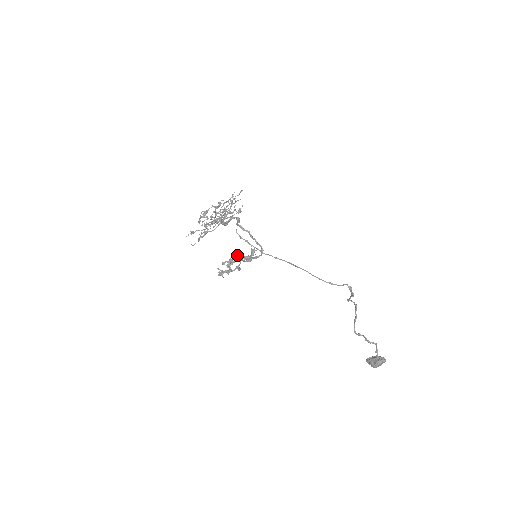
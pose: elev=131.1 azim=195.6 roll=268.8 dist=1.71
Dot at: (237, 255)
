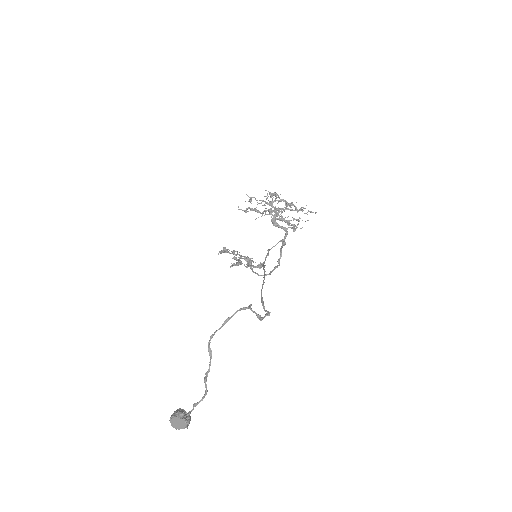
Dot at: occluded
